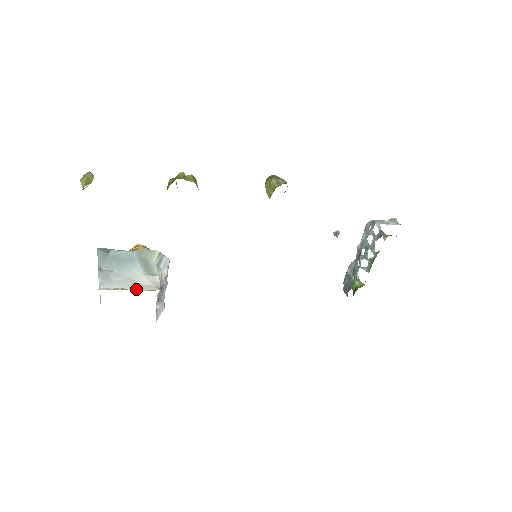
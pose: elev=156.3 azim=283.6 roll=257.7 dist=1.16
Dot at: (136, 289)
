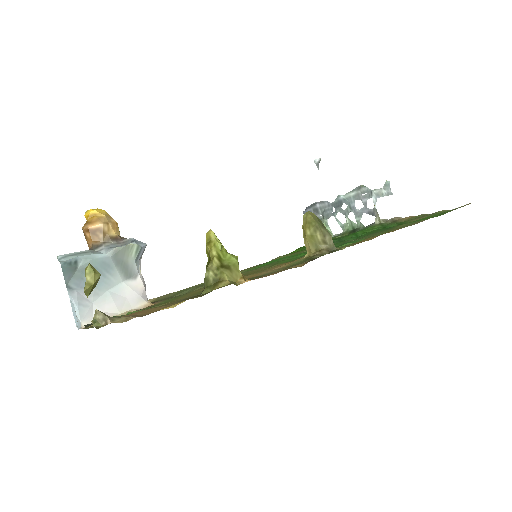
Dot at: (122, 310)
